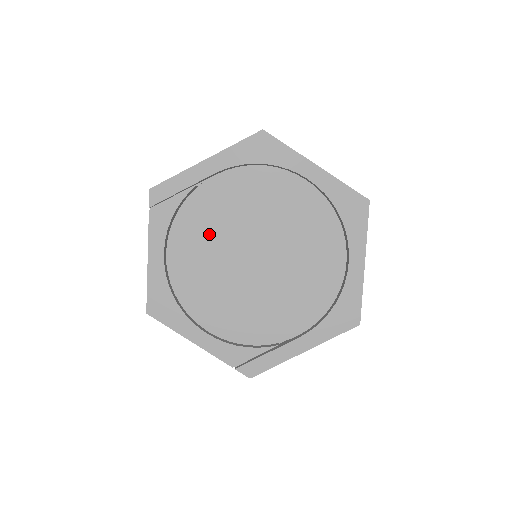
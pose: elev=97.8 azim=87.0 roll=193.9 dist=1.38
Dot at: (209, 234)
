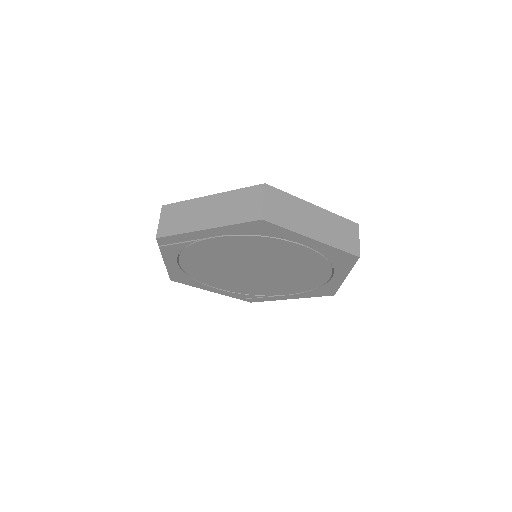
Dot at: (214, 259)
